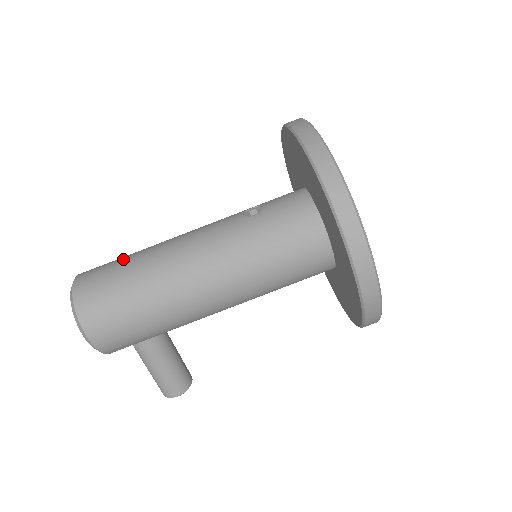
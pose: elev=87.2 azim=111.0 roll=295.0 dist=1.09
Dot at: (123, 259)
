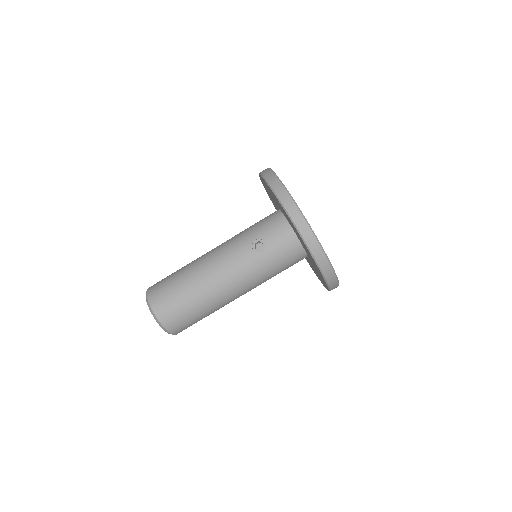
Dot at: (180, 291)
